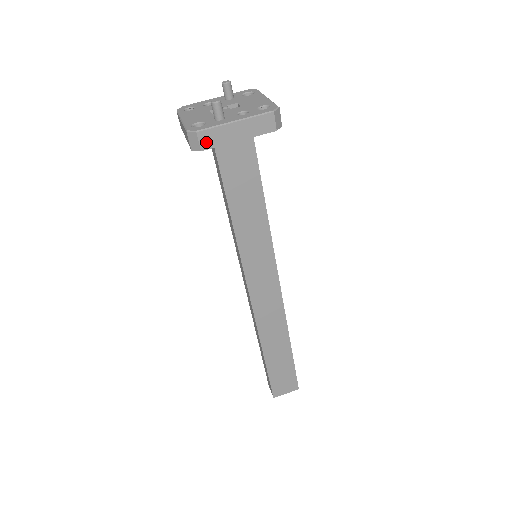
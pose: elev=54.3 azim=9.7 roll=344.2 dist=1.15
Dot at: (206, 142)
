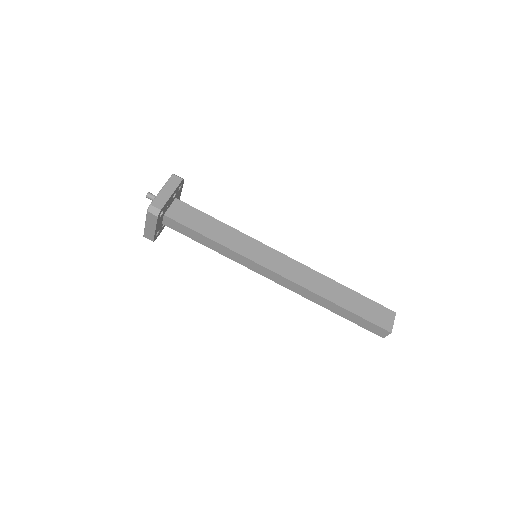
Dot at: (159, 205)
